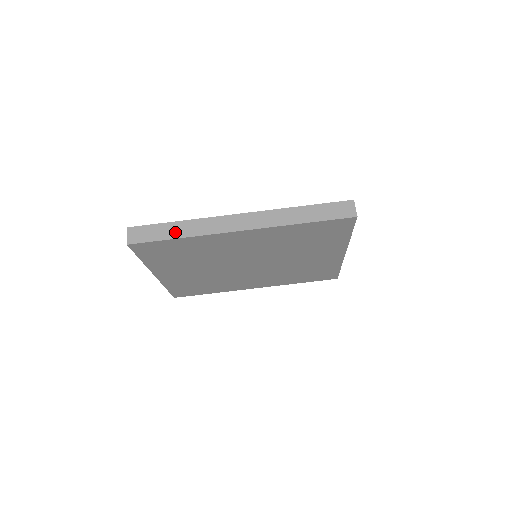
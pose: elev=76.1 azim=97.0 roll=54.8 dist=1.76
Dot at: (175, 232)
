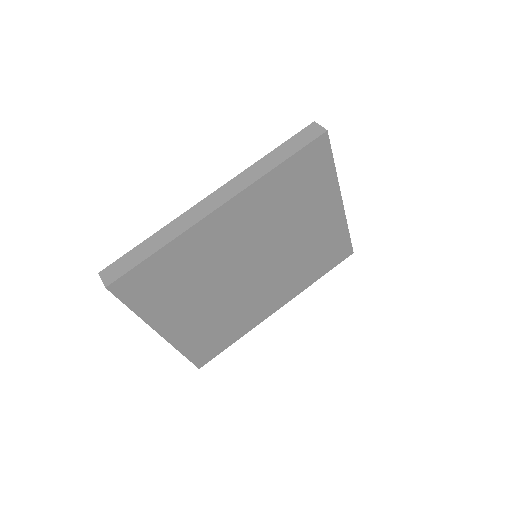
Dot at: (152, 247)
